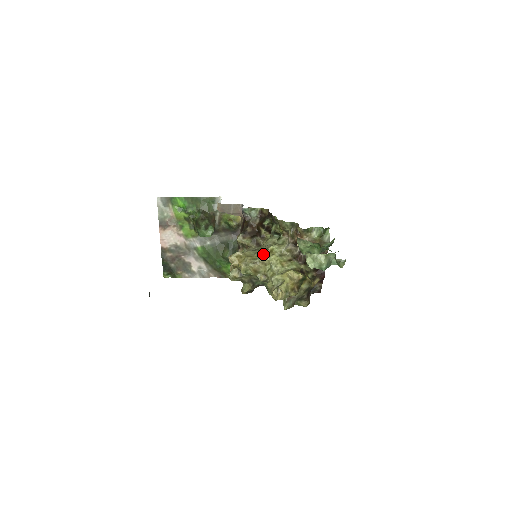
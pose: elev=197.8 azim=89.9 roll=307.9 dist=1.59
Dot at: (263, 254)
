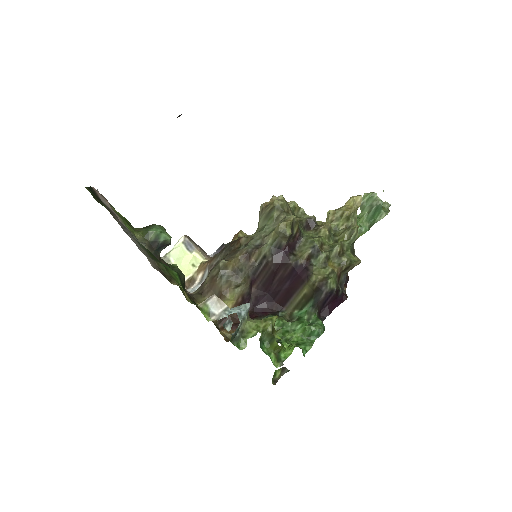
Dot at: occluded
